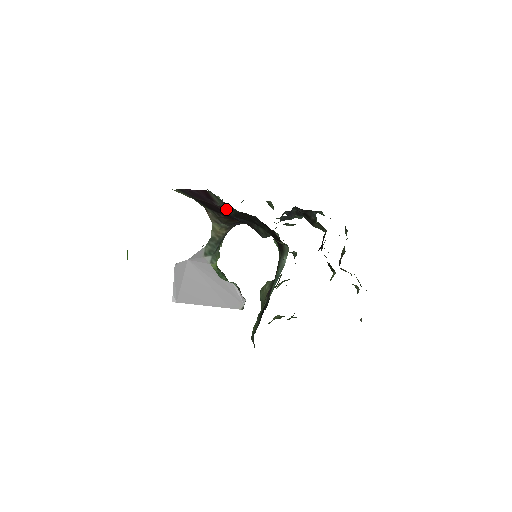
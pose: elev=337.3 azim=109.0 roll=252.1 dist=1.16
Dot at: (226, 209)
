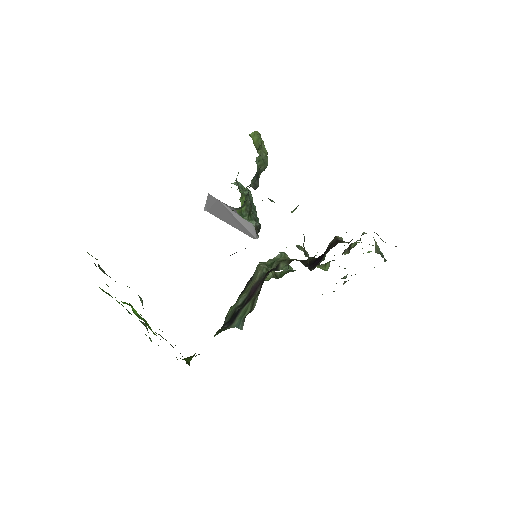
Dot at: occluded
